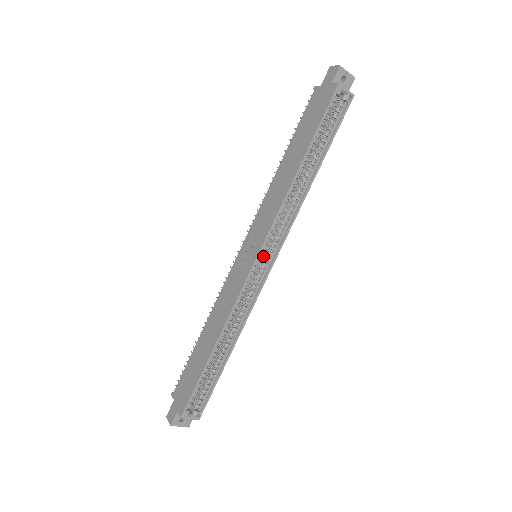
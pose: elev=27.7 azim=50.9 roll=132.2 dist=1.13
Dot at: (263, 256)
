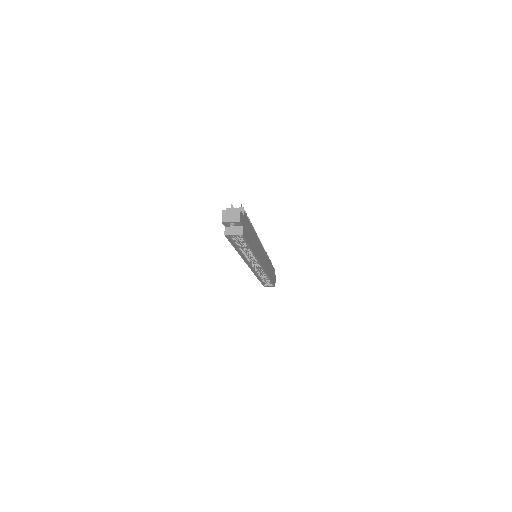
Dot at: occluded
